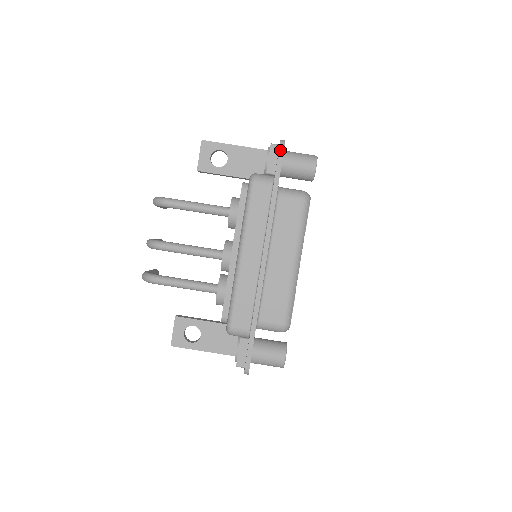
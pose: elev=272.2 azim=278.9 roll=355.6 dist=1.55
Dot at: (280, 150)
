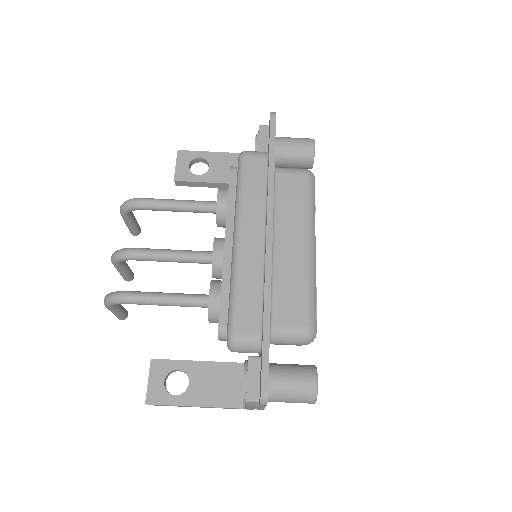
Dot at: (271, 119)
